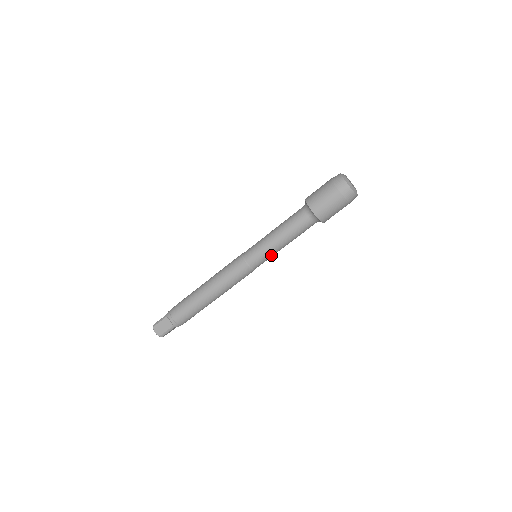
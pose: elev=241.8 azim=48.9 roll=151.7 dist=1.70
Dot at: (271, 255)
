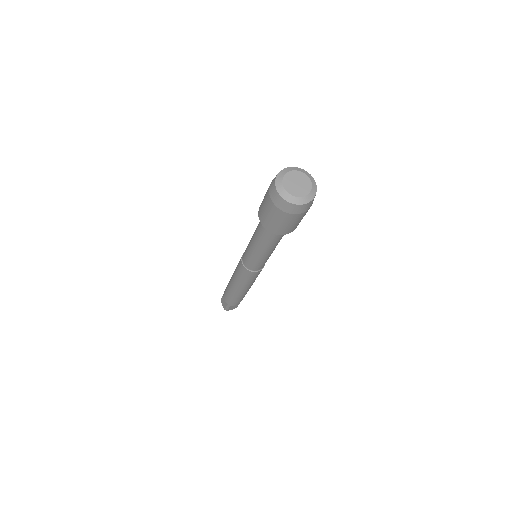
Dot at: (260, 260)
